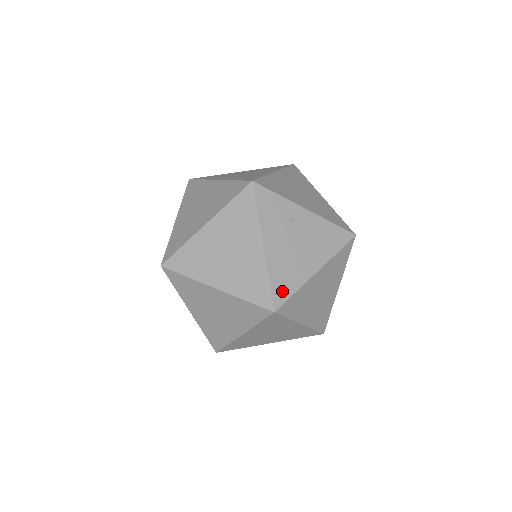
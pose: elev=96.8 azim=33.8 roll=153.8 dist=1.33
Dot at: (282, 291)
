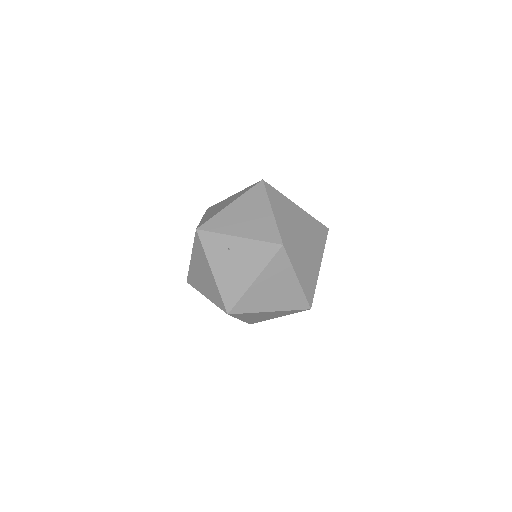
Dot at: (230, 299)
